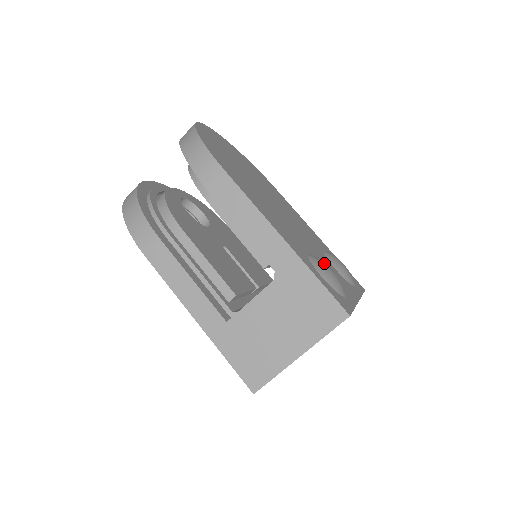
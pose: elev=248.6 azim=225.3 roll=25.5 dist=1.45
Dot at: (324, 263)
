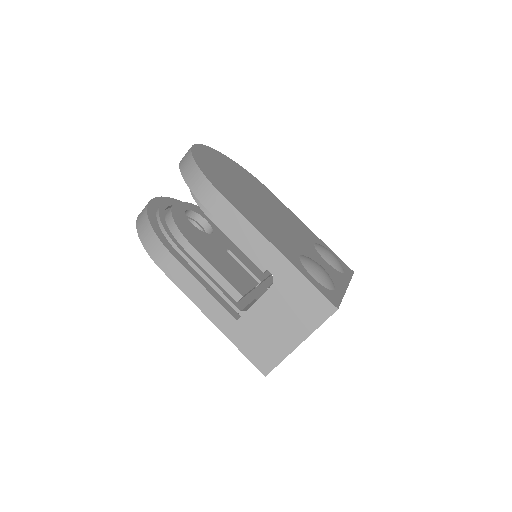
Dot at: (314, 263)
